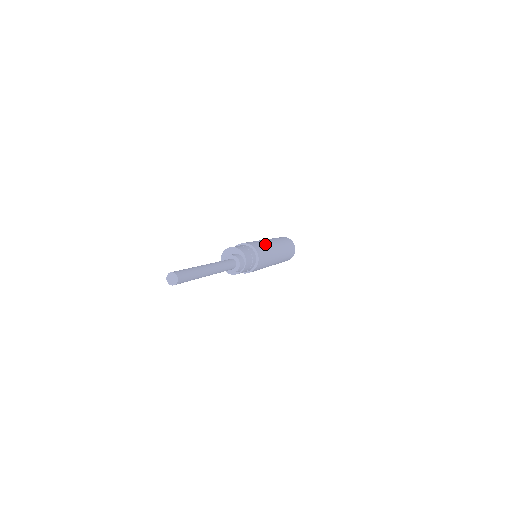
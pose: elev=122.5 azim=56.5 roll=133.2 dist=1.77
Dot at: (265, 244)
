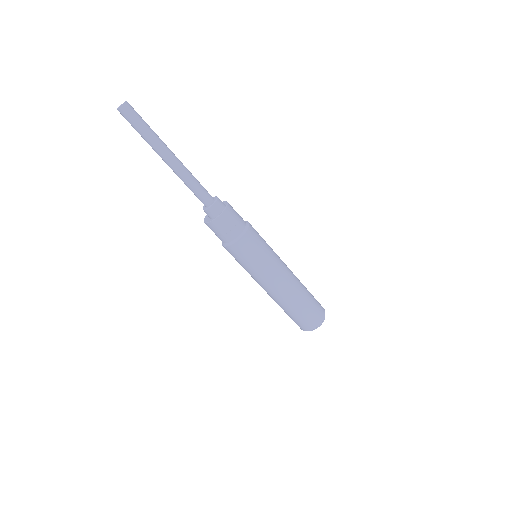
Dot at: occluded
